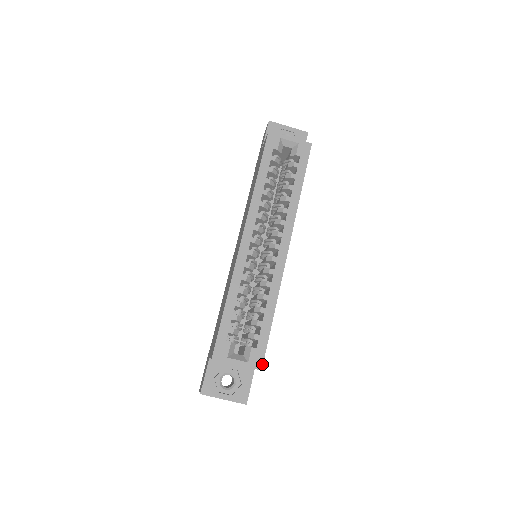
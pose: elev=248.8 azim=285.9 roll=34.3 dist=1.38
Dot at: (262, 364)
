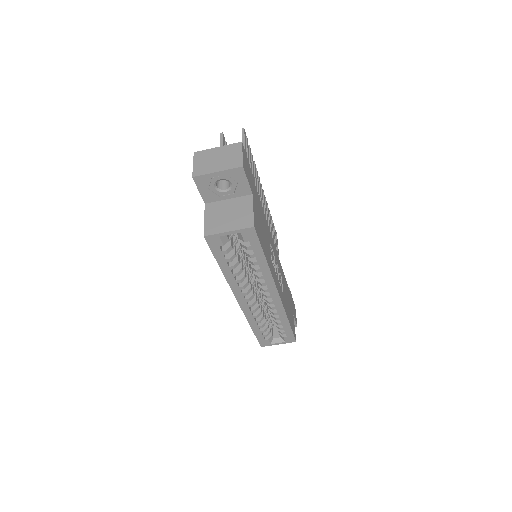
Dot at: (295, 340)
